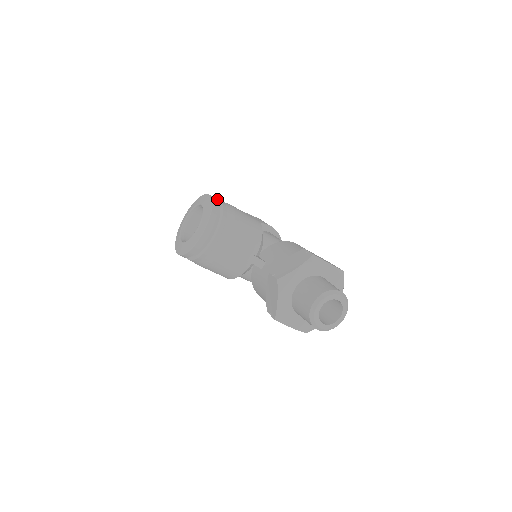
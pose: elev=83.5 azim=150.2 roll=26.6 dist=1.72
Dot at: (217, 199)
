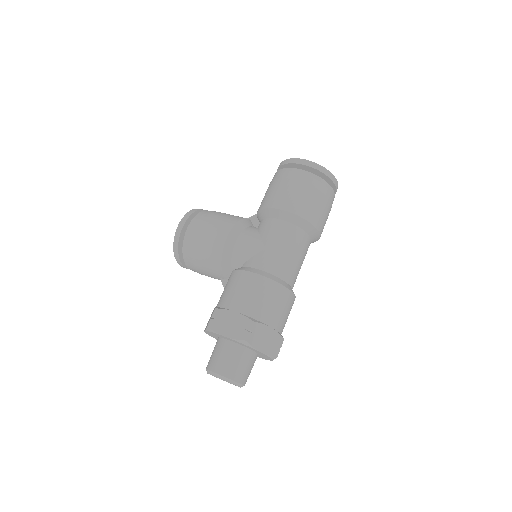
Dot at: occluded
